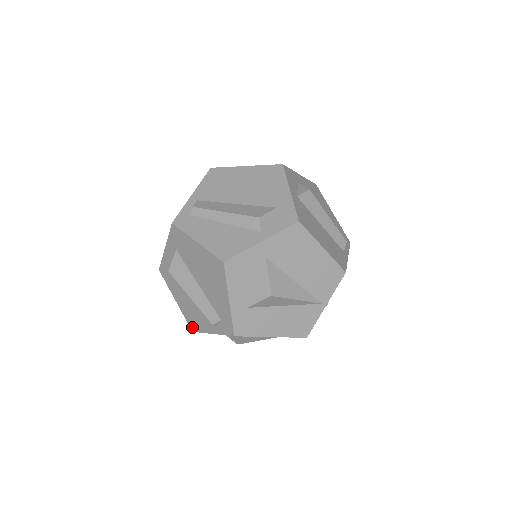
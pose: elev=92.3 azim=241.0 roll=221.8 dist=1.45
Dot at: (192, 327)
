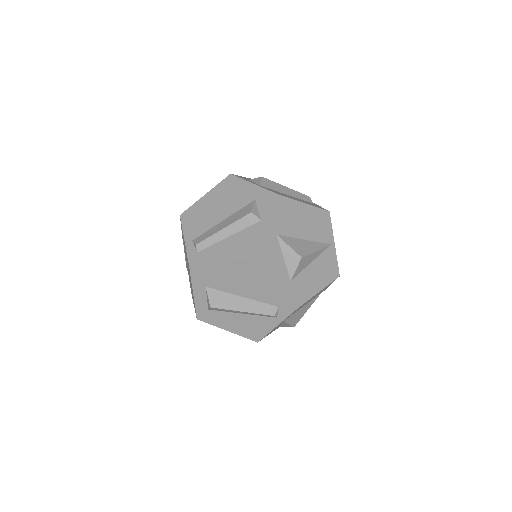
Dot at: (255, 339)
